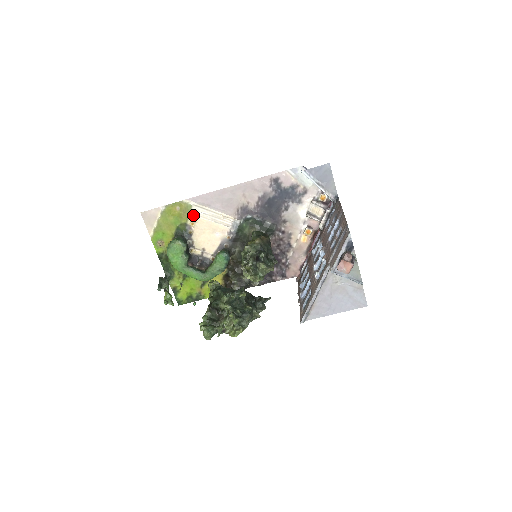
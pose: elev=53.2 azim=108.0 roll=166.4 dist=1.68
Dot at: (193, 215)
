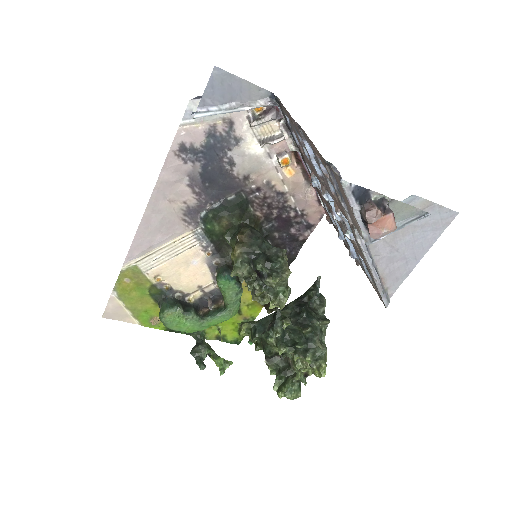
Dot at: (148, 272)
